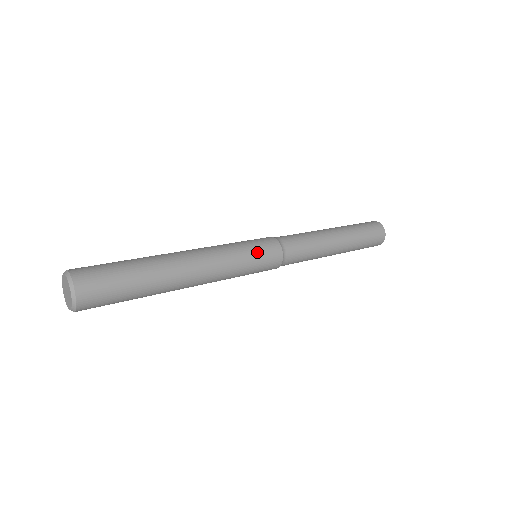
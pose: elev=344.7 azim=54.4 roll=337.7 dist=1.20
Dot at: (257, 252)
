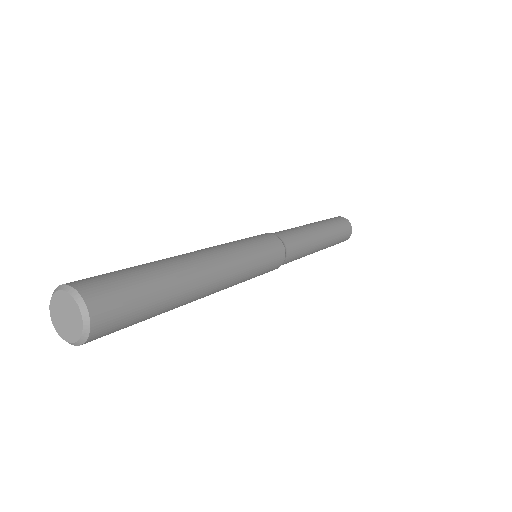
Dot at: (265, 250)
